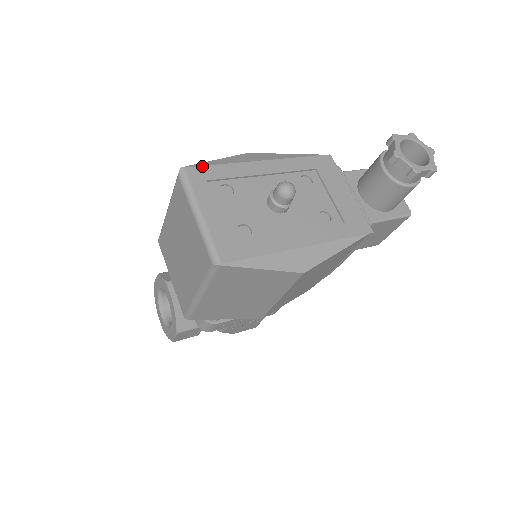
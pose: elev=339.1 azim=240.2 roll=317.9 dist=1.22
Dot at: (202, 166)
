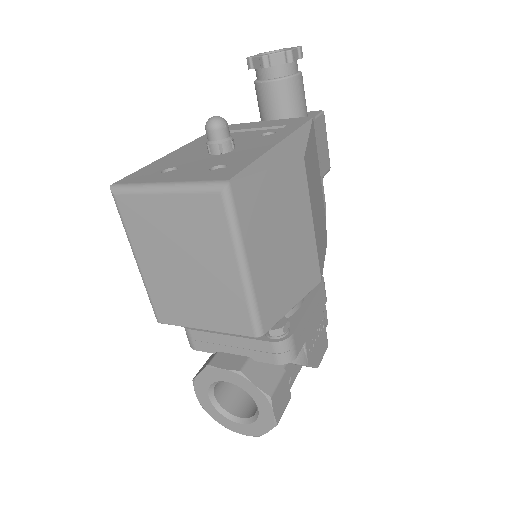
Dot at: (128, 176)
